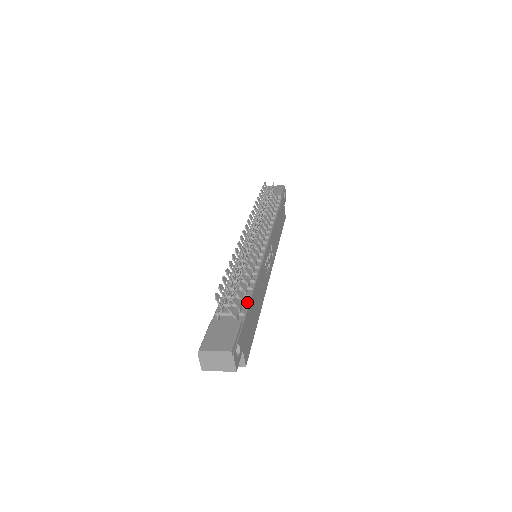
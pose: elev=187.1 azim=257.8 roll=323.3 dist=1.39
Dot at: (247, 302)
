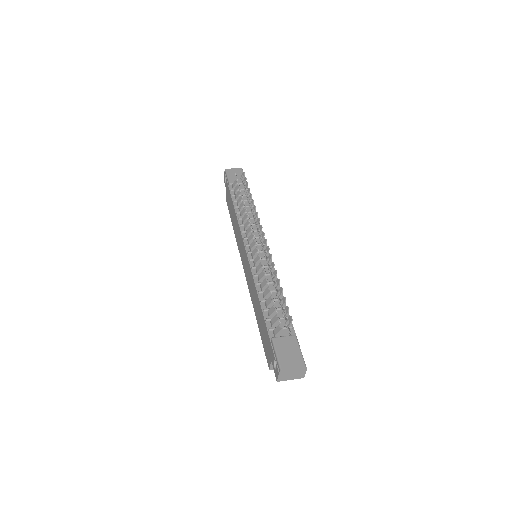
Dot at: (287, 314)
